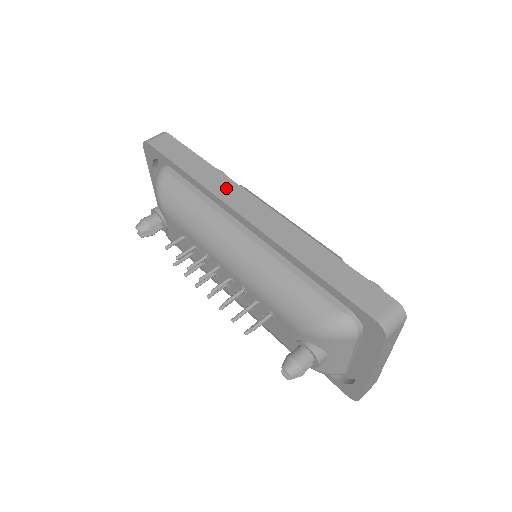
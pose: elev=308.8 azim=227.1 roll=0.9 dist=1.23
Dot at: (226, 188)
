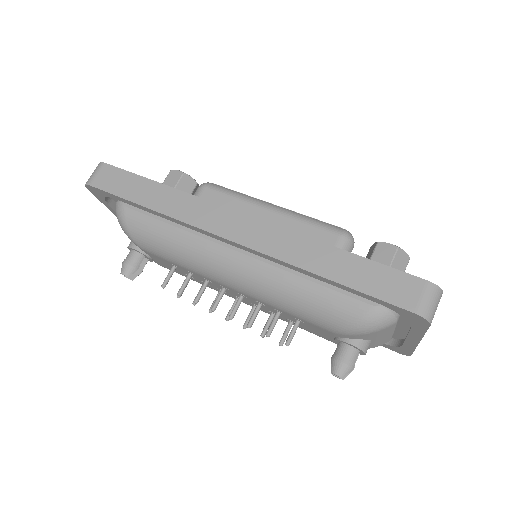
Dot at: (198, 211)
